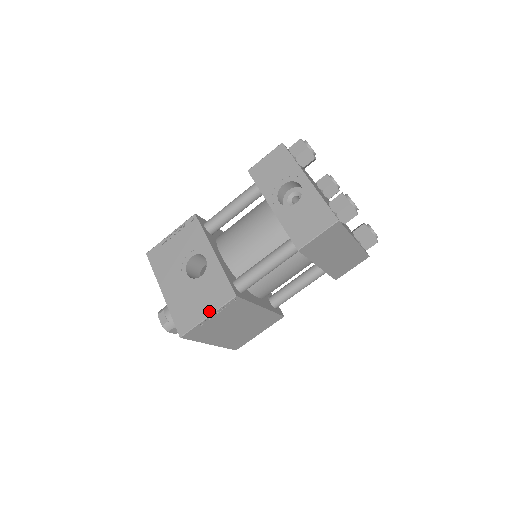
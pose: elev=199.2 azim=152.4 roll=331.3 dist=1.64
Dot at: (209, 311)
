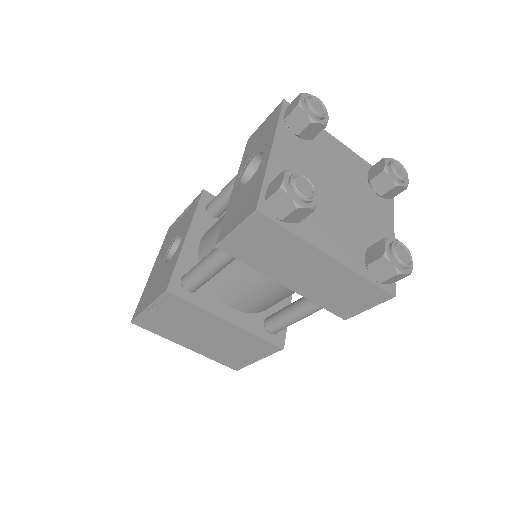
Dot at: (151, 301)
